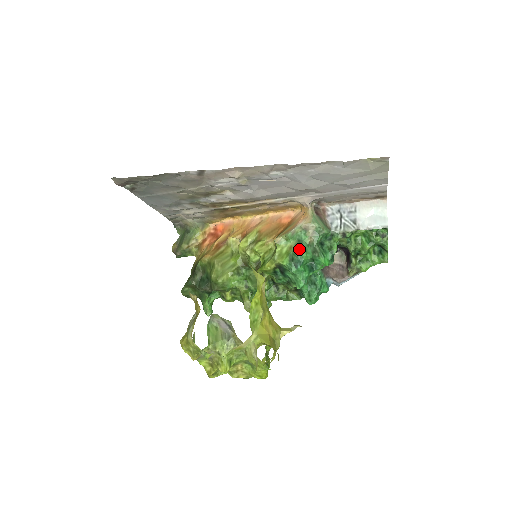
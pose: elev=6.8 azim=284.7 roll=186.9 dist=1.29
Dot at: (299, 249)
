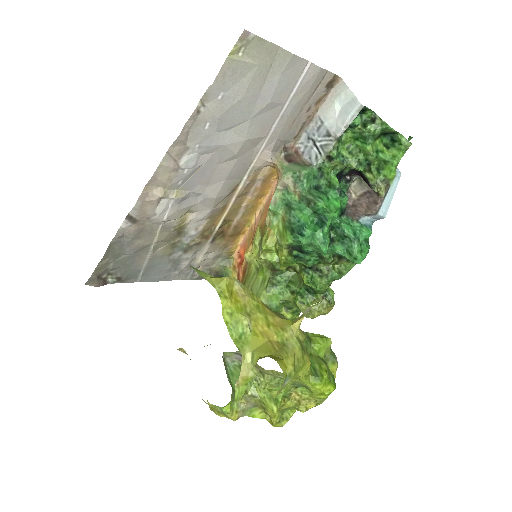
Dot at: (291, 214)
